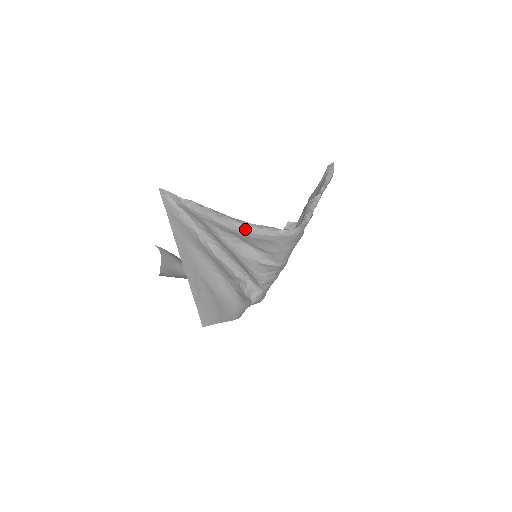
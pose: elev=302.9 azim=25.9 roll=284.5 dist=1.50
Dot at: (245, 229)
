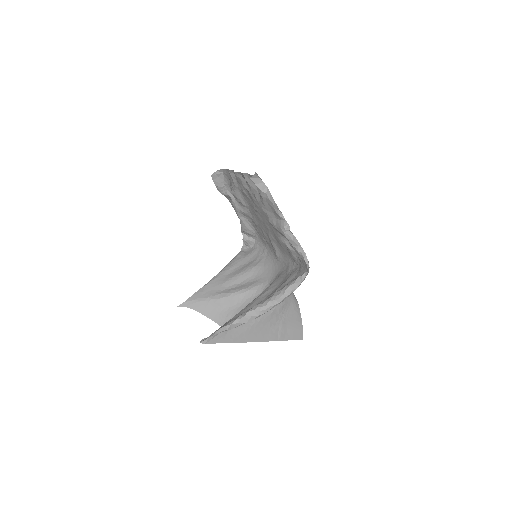
Dot at: occluded
